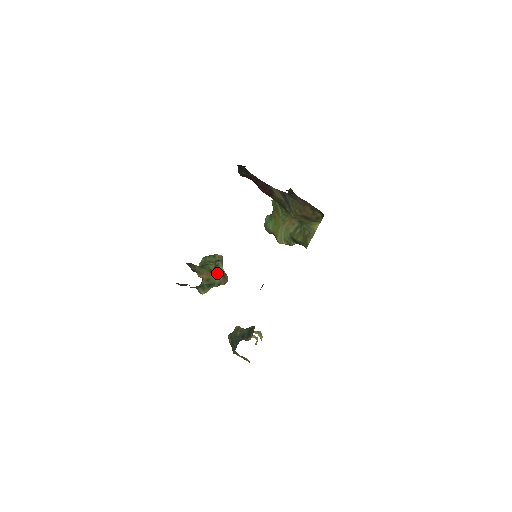
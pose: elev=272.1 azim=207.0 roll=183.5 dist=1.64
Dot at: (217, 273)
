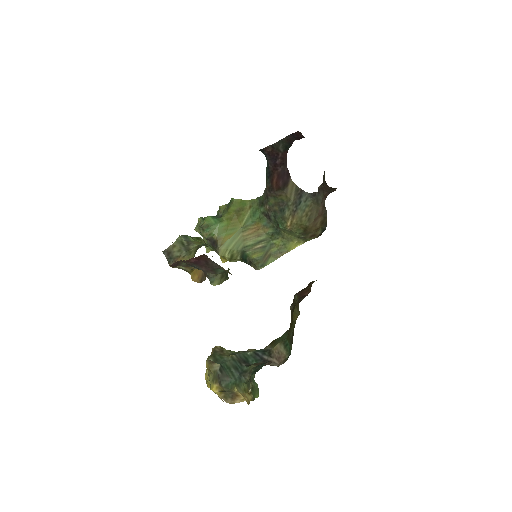
Dot at: occluded
